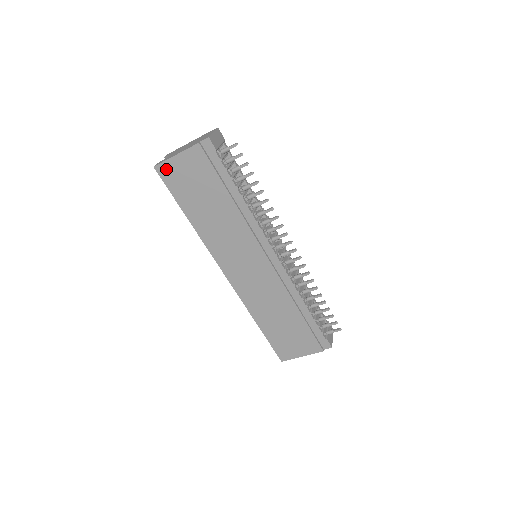
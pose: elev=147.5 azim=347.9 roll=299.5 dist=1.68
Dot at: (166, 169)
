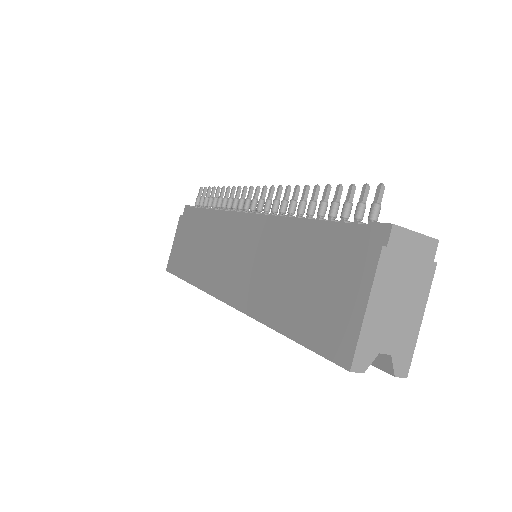
Dot at: (171, 261)
